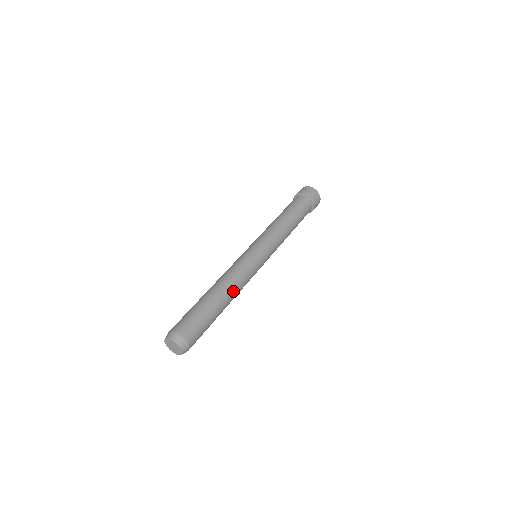
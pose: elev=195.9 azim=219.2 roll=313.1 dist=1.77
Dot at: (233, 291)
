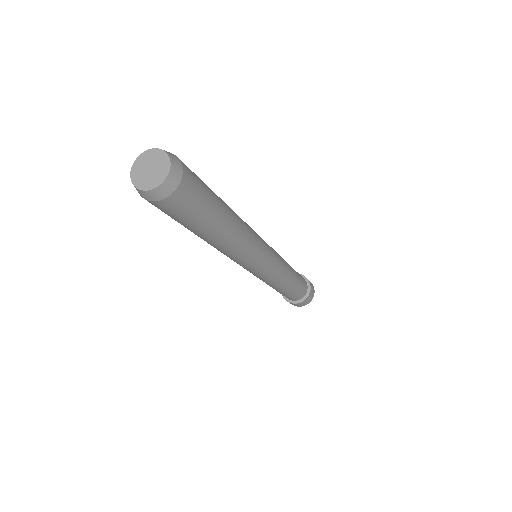
Dot at: (241, 228)
